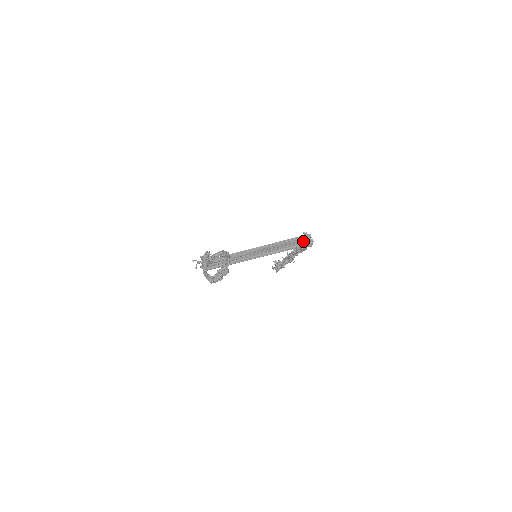
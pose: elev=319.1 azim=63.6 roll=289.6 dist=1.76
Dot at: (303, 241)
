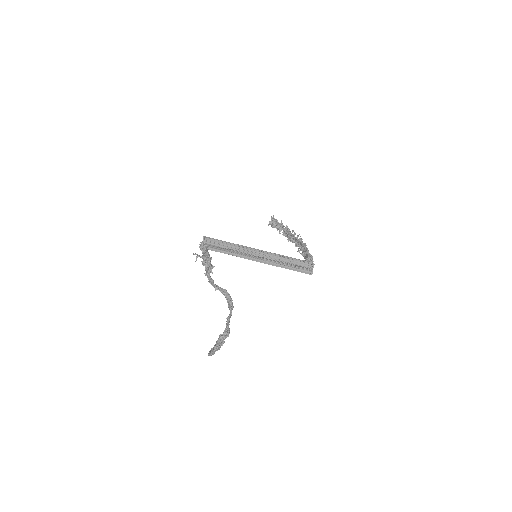
Dot at: (305, 268)
